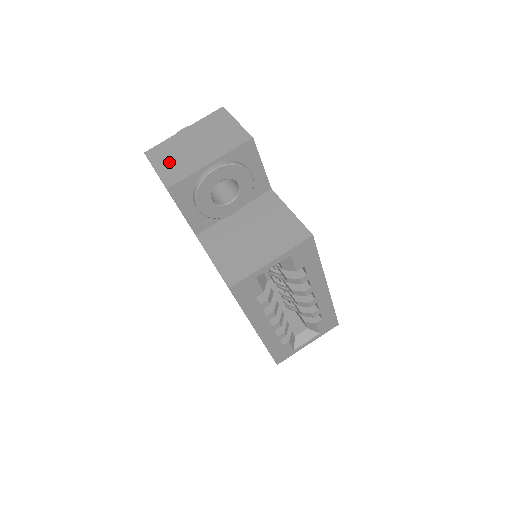
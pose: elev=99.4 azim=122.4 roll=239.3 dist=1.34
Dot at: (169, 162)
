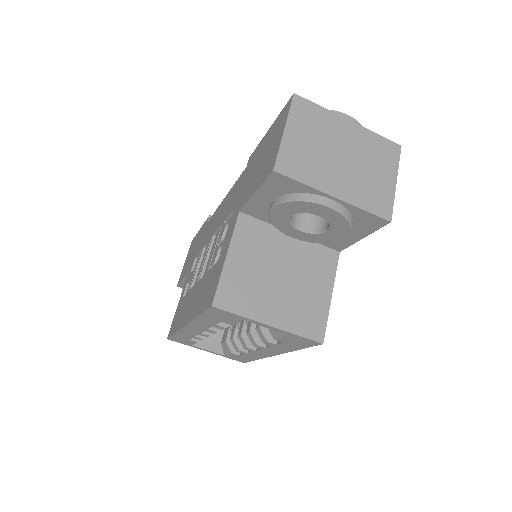
Dot at: (304, 140)
